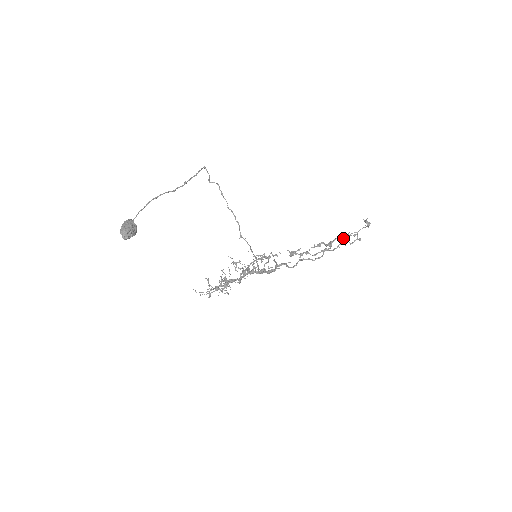
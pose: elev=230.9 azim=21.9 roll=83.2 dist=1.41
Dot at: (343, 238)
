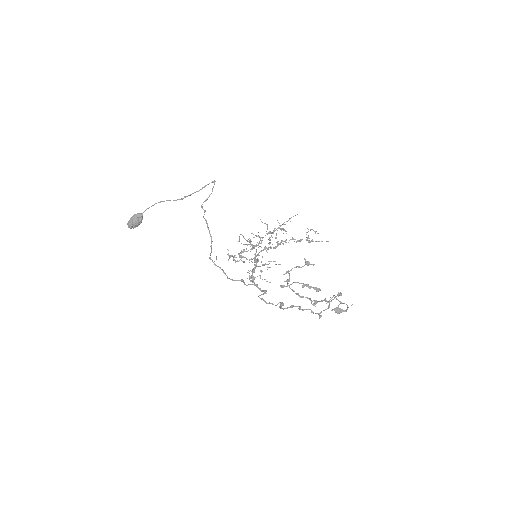
Dot at: (299, 307)
